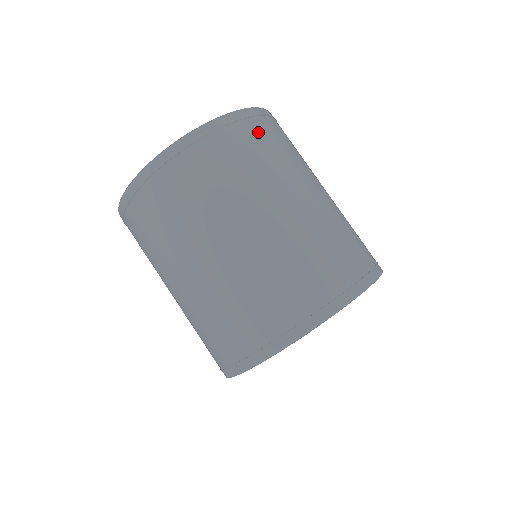
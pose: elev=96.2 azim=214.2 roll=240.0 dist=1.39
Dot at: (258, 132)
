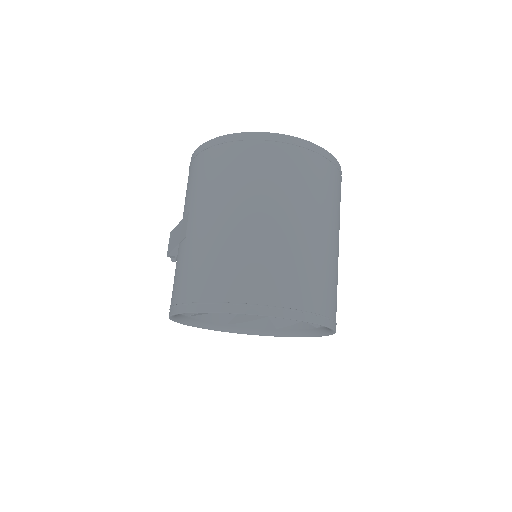
Dot at: occluded
